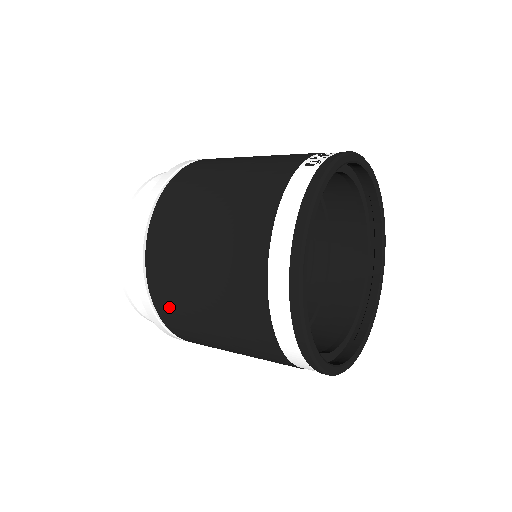
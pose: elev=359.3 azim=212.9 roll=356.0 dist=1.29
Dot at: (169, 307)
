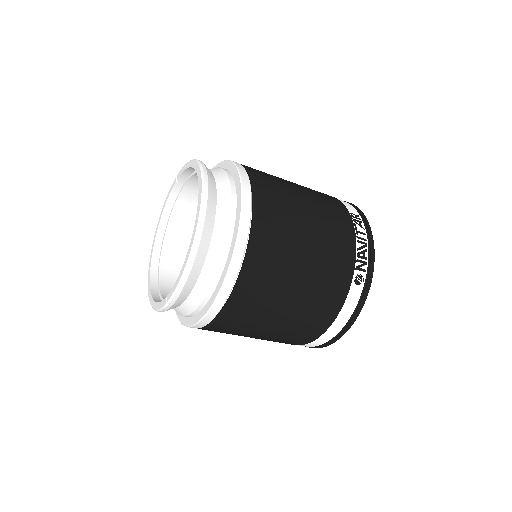
Dot at: occluded
